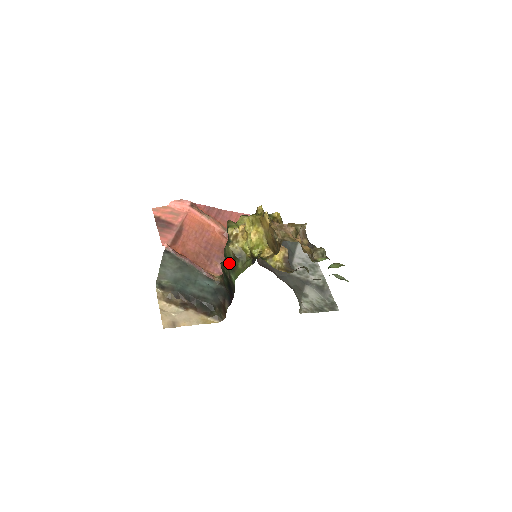
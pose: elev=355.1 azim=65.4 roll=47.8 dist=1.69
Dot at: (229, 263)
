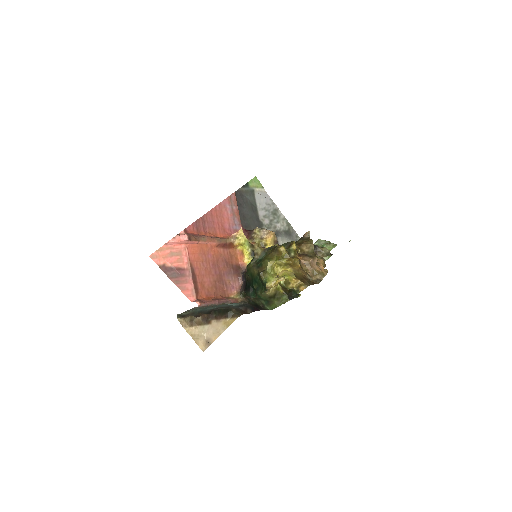
Dot at: (263, 300)
